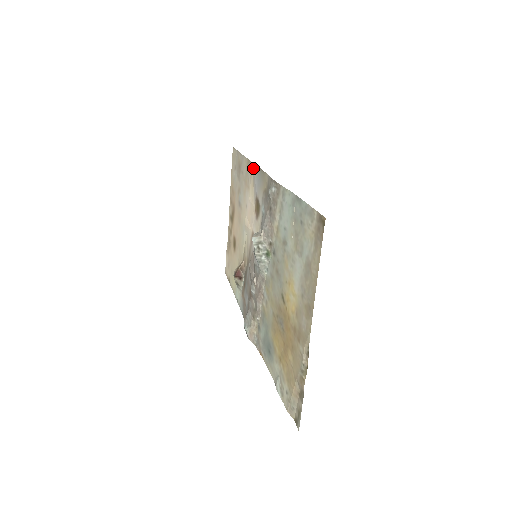
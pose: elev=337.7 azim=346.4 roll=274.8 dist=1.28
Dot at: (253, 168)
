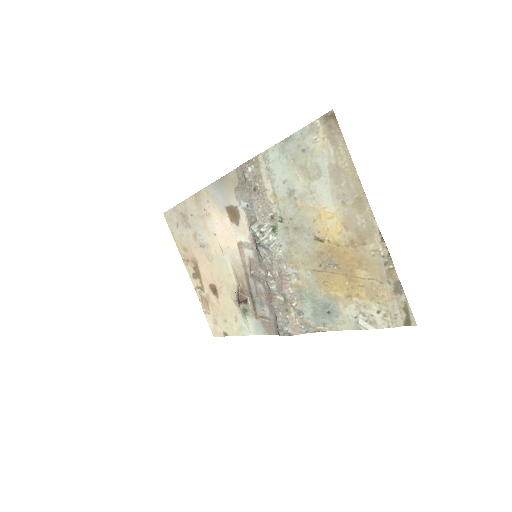
Dot at: (207, 191)
